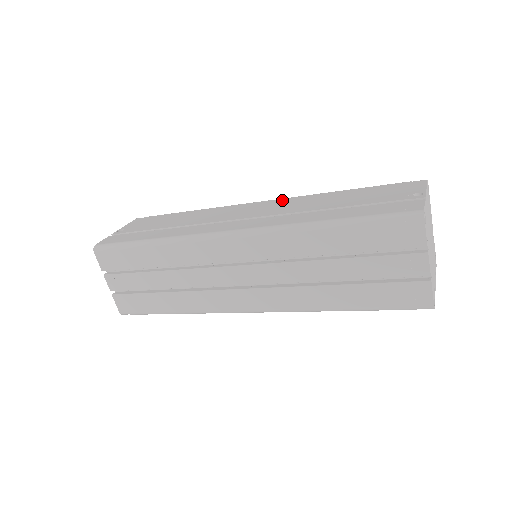
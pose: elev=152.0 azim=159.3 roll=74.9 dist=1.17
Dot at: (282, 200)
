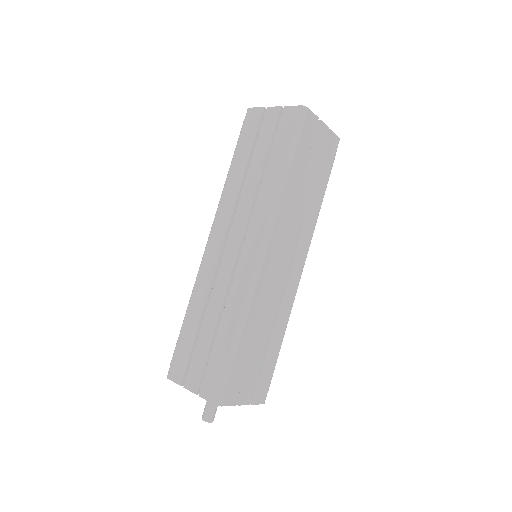
Dot at: occluded
